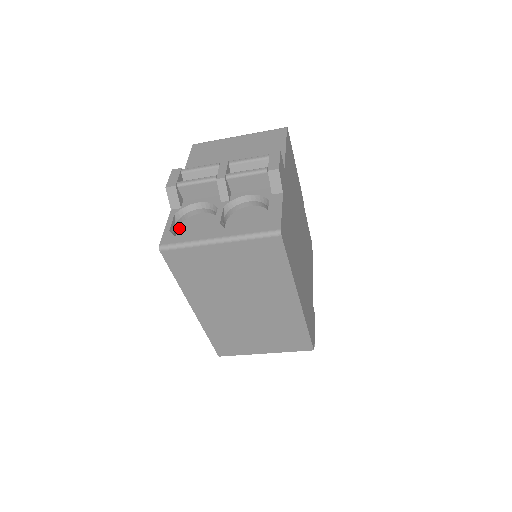
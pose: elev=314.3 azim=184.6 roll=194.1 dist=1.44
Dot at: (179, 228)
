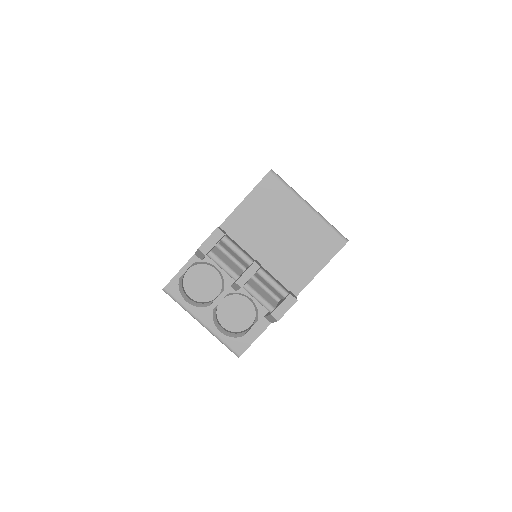
Dot at: (191, 269)
